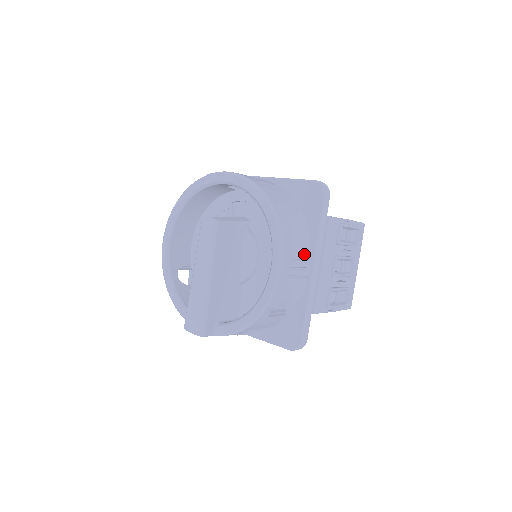
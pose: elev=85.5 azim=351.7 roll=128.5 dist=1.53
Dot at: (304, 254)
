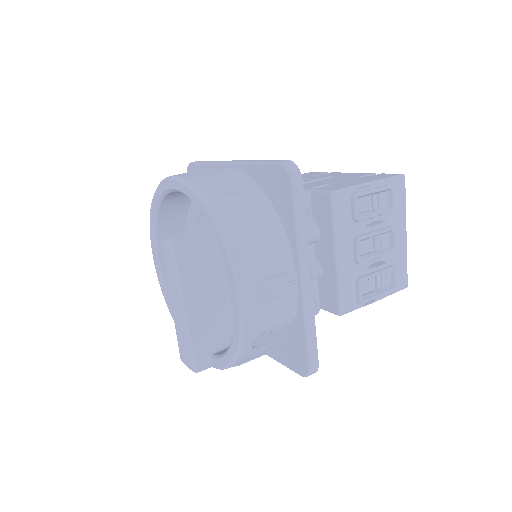
Dot at: (280, 267)
